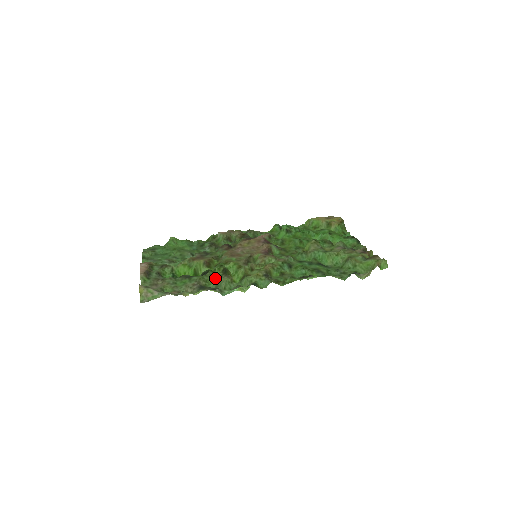
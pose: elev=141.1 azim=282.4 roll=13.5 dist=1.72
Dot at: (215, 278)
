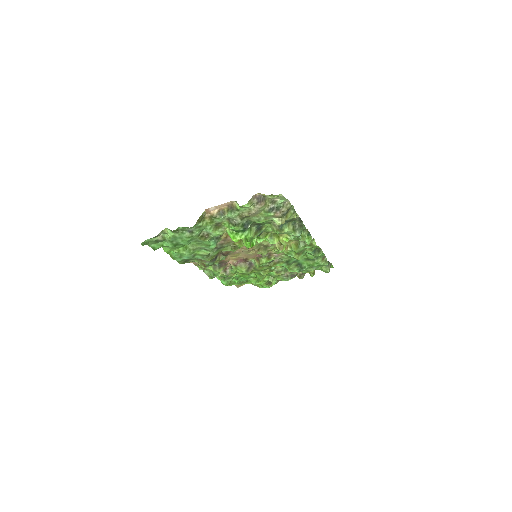
Dot at: occluded
